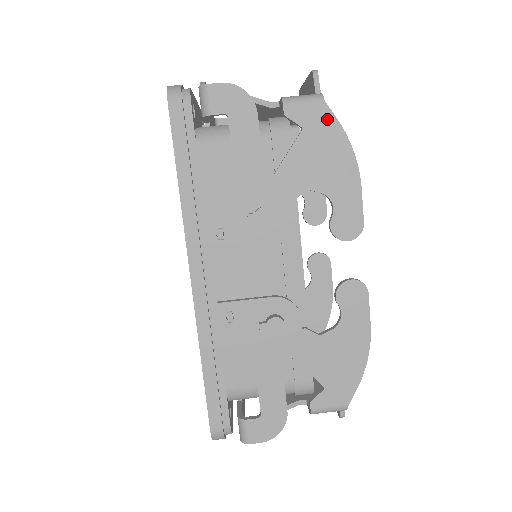
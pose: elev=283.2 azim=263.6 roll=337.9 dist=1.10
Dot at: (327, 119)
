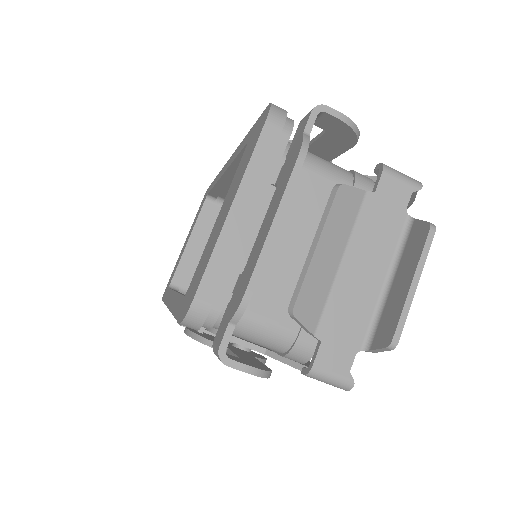
Dot at: occluded
